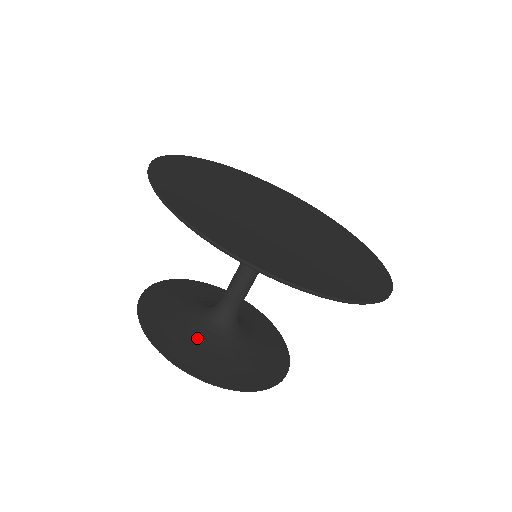
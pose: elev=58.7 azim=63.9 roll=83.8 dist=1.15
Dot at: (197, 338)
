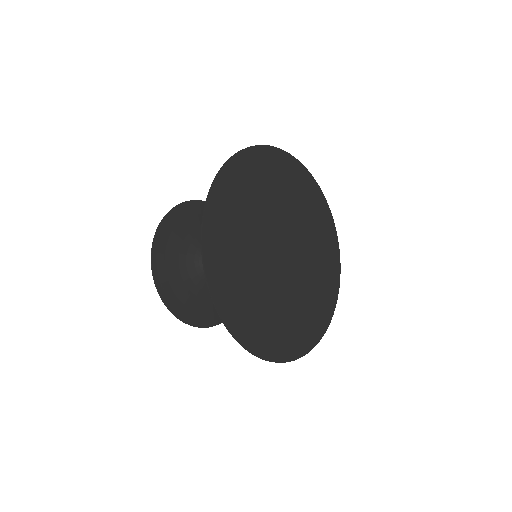
Dot at: (183, 268)
